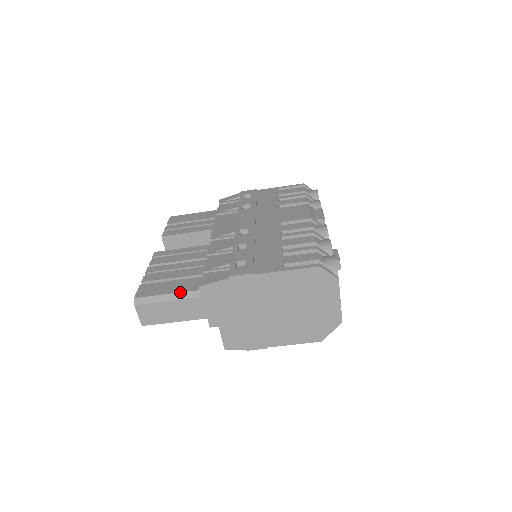
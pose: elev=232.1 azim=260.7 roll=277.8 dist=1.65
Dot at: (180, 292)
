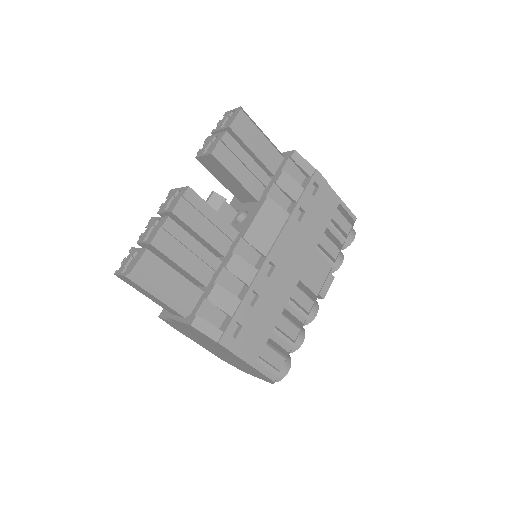
Dot at: (173, 301)
